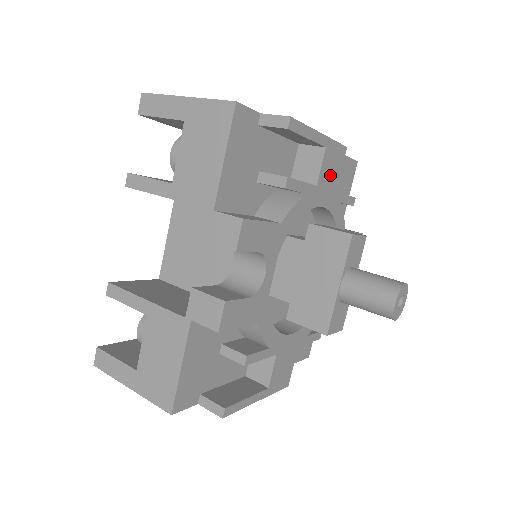
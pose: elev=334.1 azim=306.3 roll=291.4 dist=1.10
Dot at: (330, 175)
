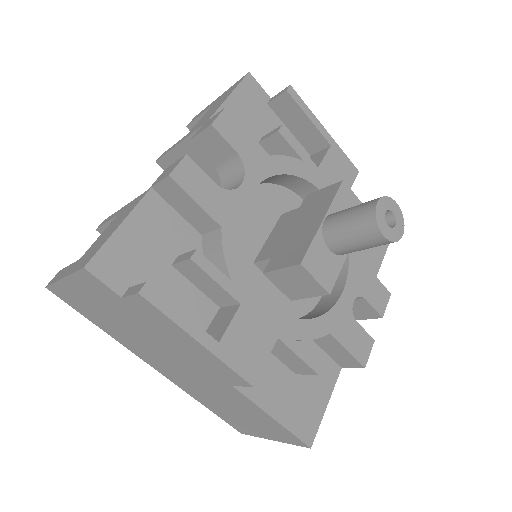
Dot at: (336, 176)
